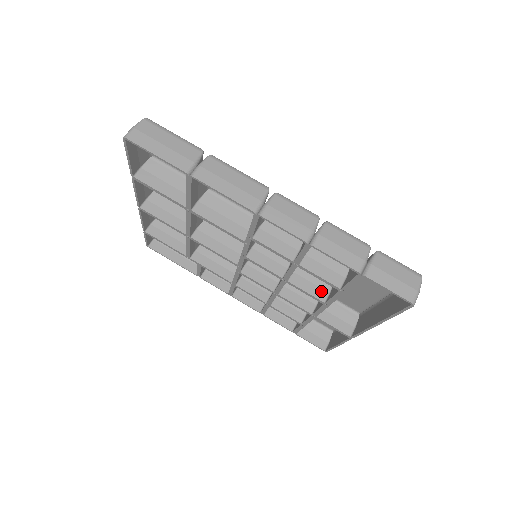
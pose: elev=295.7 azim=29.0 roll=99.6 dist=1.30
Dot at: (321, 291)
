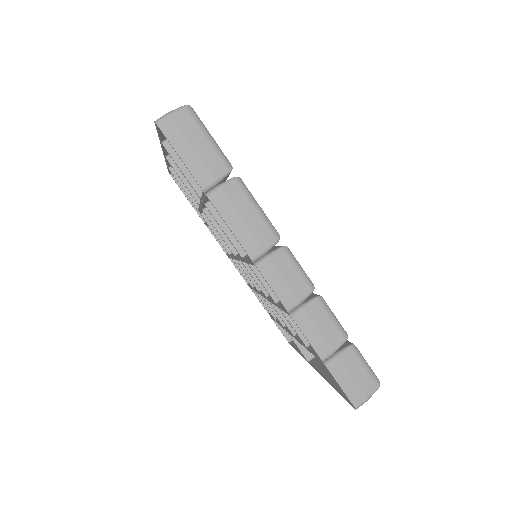
Dot at: occluded
